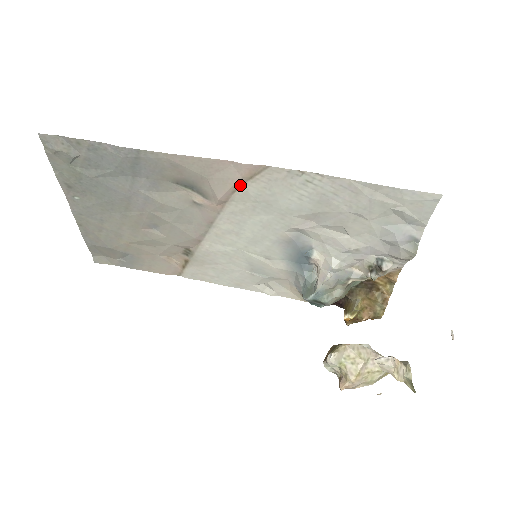
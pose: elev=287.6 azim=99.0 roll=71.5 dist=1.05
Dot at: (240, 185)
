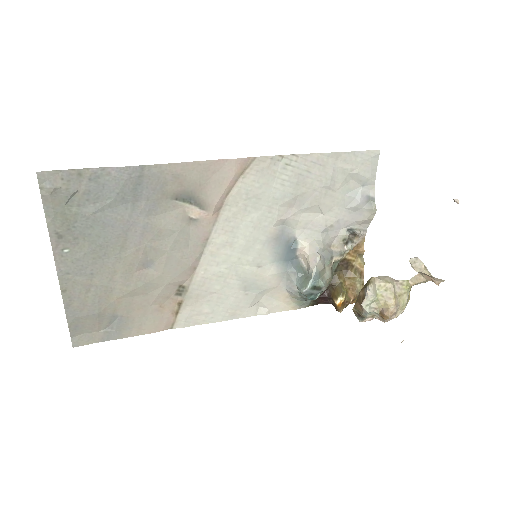
Dot at: (233, 184)
